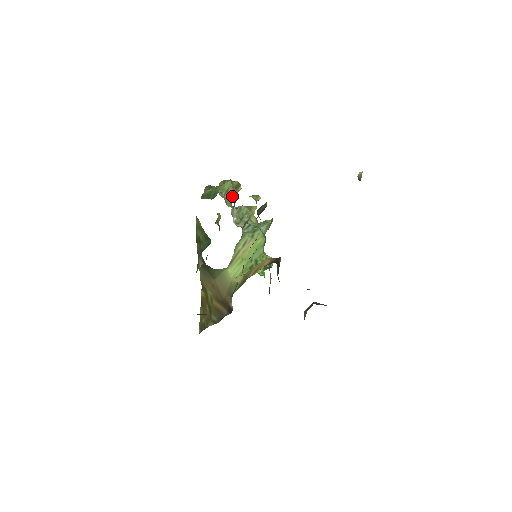
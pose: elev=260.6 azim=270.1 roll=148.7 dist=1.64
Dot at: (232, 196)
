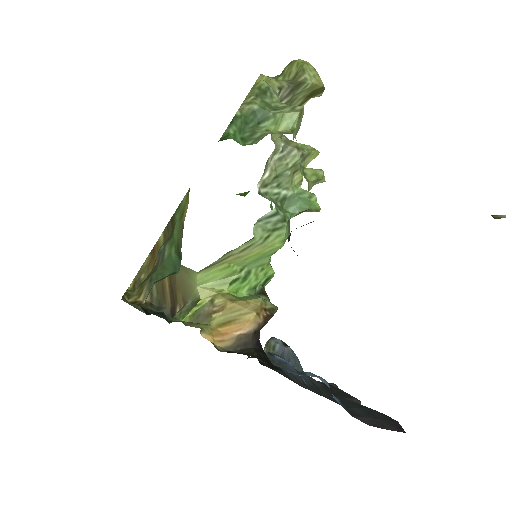
Dot at: occluded
